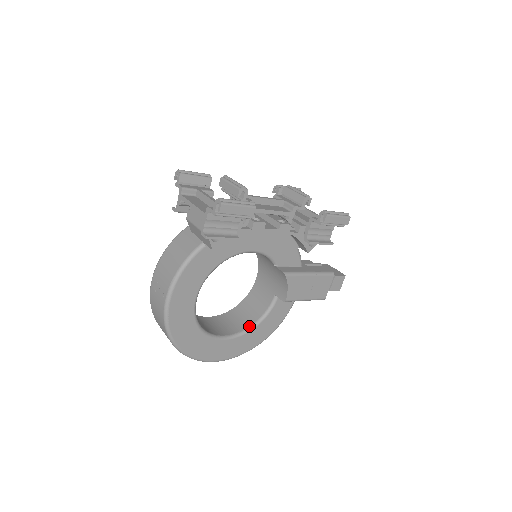
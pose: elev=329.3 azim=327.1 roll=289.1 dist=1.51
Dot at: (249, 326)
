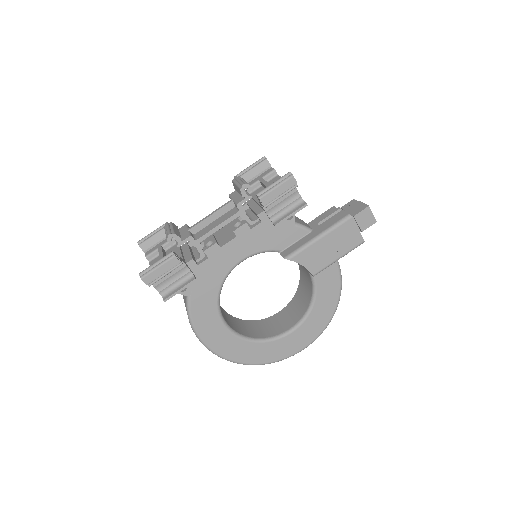
Dot at: (307, 308)
